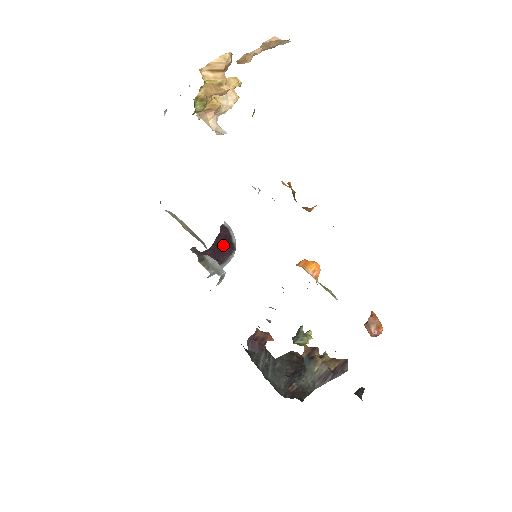
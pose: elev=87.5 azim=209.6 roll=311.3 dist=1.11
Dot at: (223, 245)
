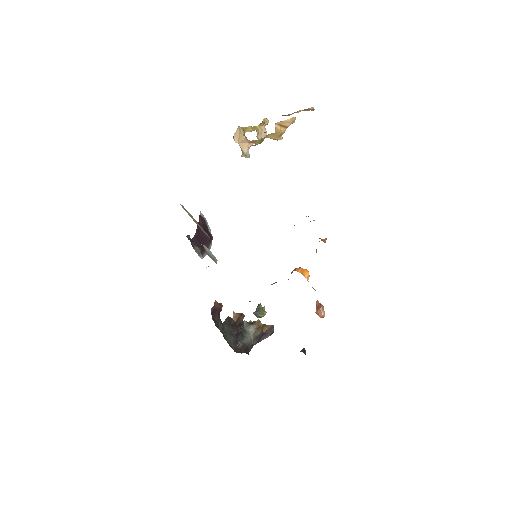
Dot at: (204, 234)
